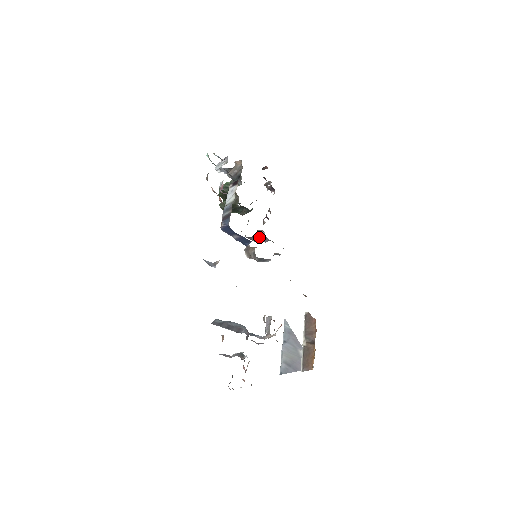
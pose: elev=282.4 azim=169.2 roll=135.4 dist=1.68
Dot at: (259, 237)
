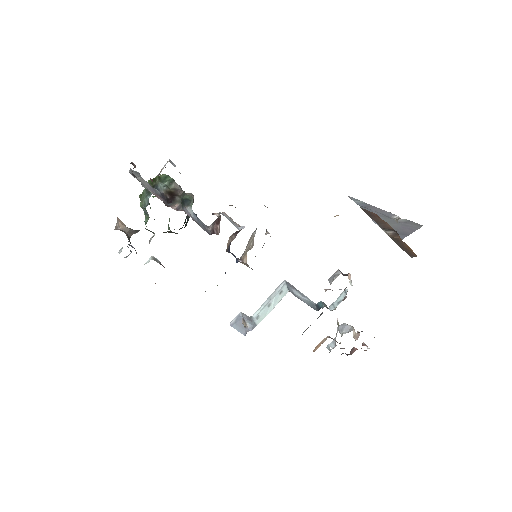
Dot at: (234, 234)
